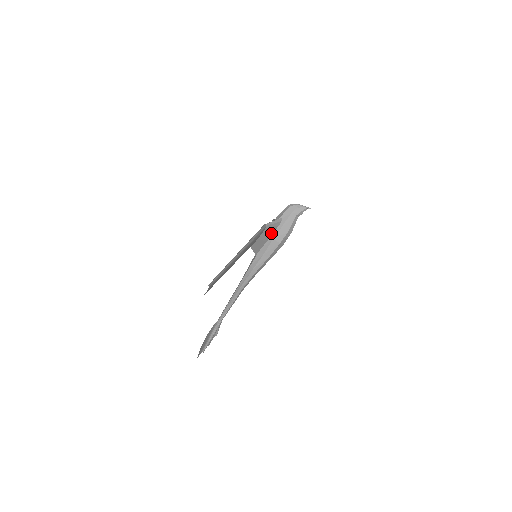
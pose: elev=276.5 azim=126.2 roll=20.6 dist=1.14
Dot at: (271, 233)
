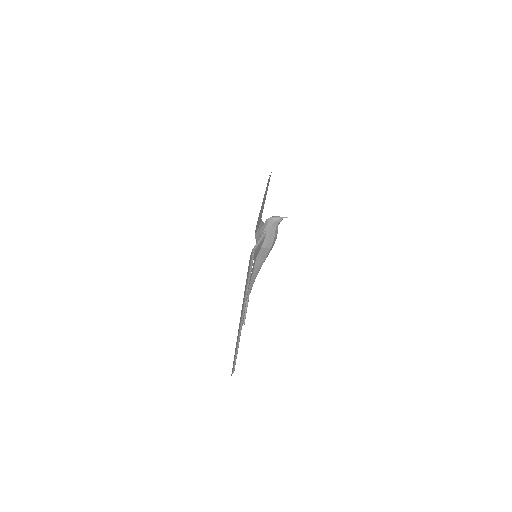
Dot at: (261, 245)
